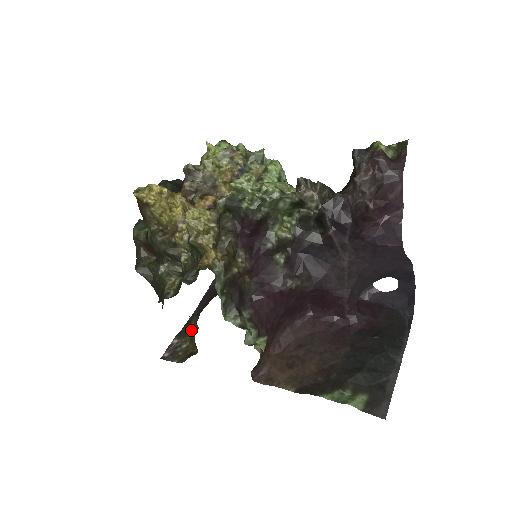
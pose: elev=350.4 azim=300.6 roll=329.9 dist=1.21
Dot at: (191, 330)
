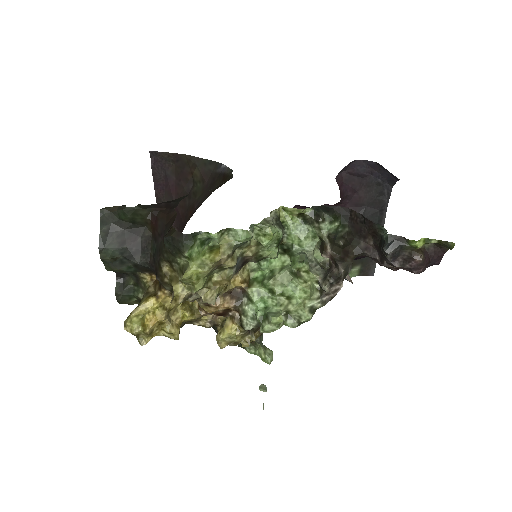
Dot at: occluded
